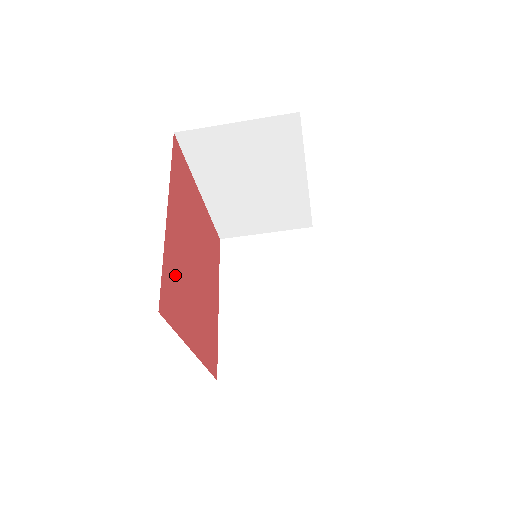
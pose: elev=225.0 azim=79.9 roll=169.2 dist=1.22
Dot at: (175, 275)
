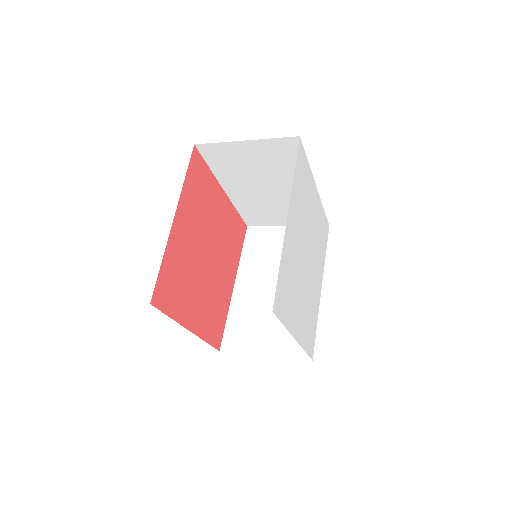
Dot at: (176, 270)
